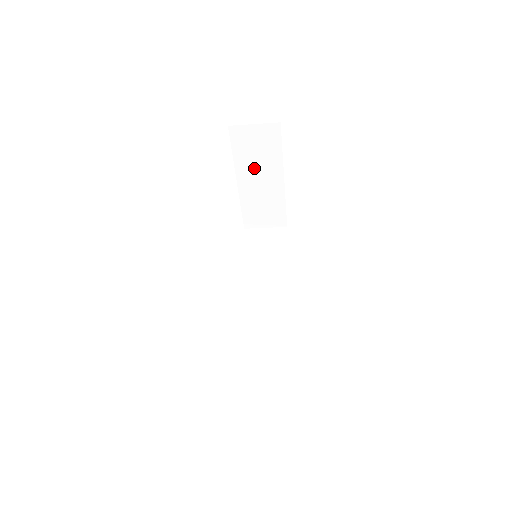
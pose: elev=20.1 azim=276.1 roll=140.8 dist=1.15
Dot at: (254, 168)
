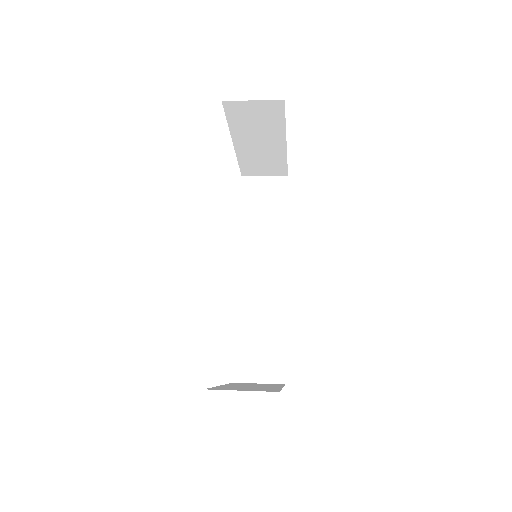
Dot at: (253, 134)
